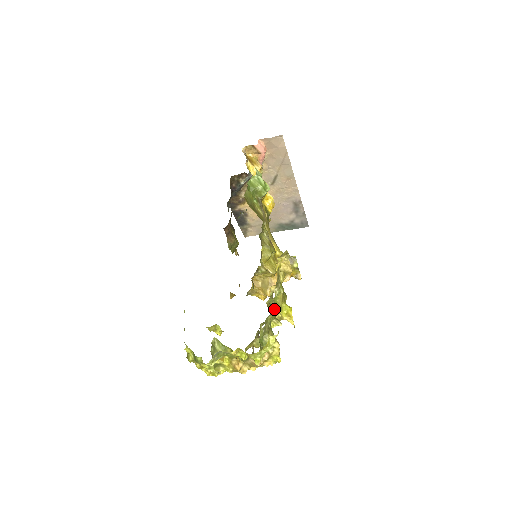
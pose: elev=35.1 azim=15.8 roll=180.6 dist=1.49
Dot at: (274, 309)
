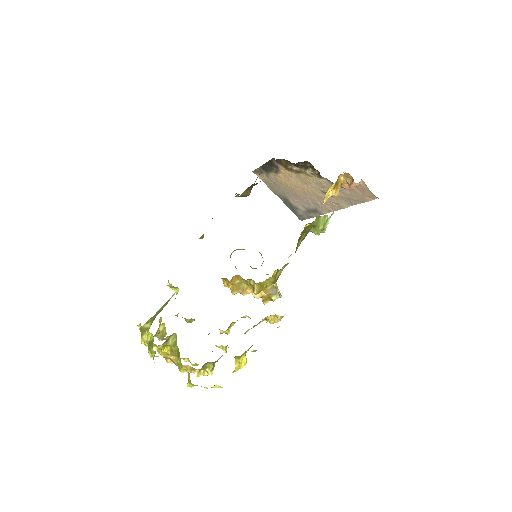
Dot at: (237, 356)
